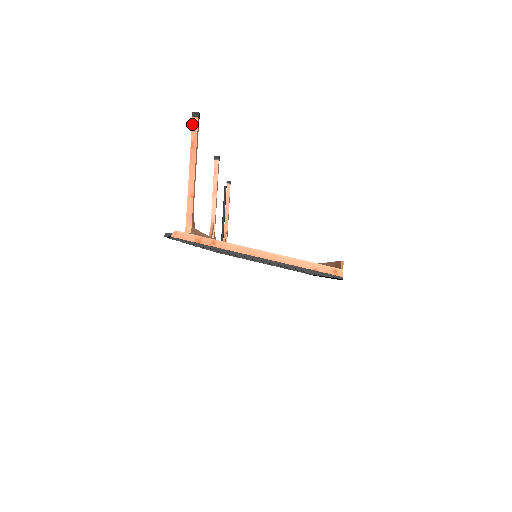
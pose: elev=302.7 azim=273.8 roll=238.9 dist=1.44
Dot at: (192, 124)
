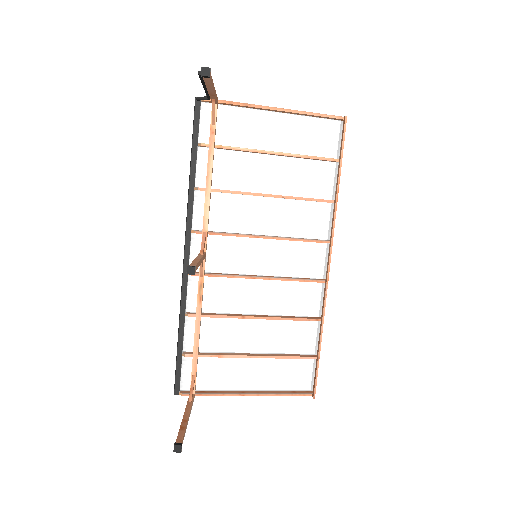
Dot at: occluded
